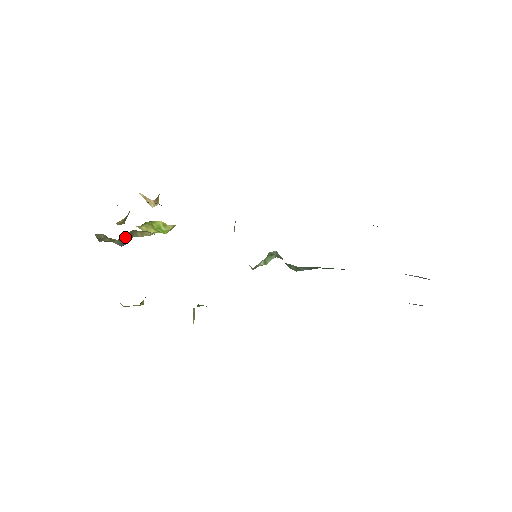
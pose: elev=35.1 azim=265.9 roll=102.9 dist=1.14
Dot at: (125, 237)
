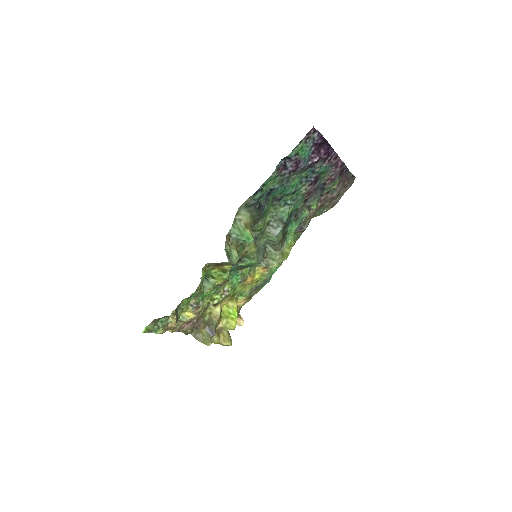
Dot at: (207, 326)
